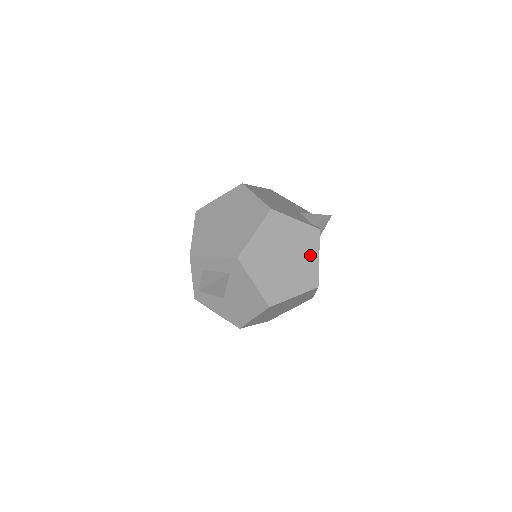
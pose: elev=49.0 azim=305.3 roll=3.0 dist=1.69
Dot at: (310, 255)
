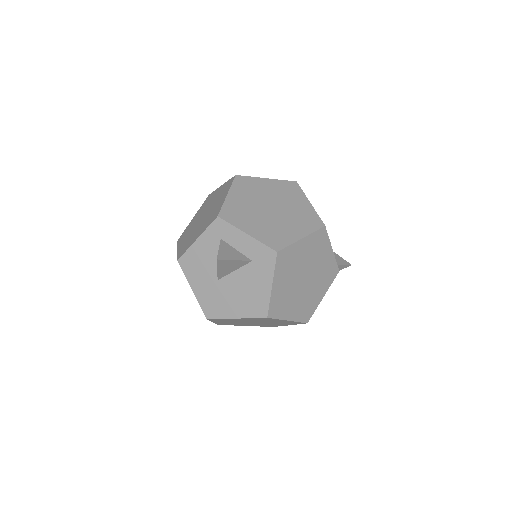
Dot at: (320, 289)
